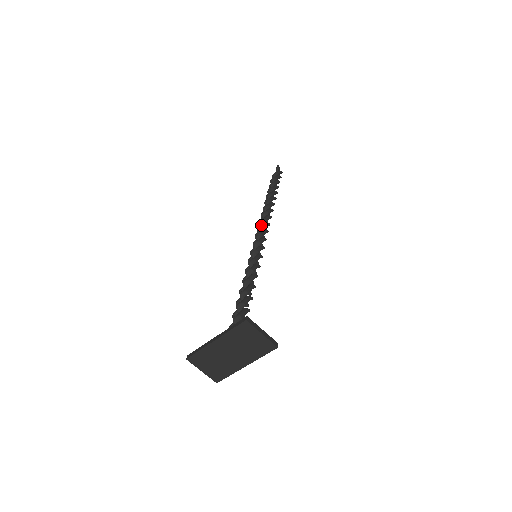
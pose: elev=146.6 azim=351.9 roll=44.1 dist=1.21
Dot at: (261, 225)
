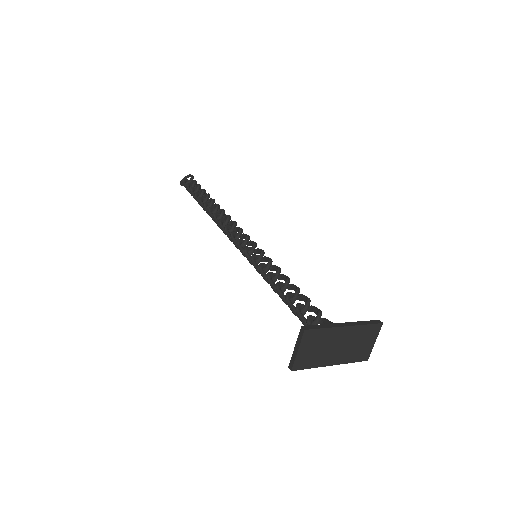
Dot at: occluded
